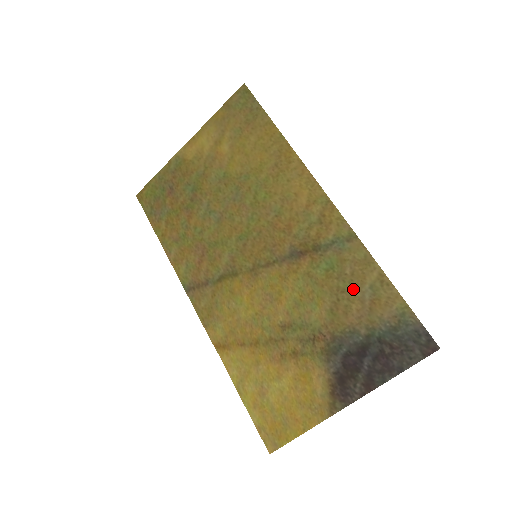
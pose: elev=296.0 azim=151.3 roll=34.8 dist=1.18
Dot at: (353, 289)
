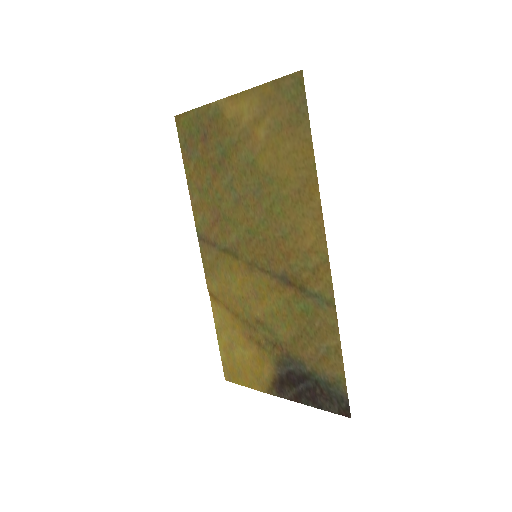
Dot at: (315, 339)
